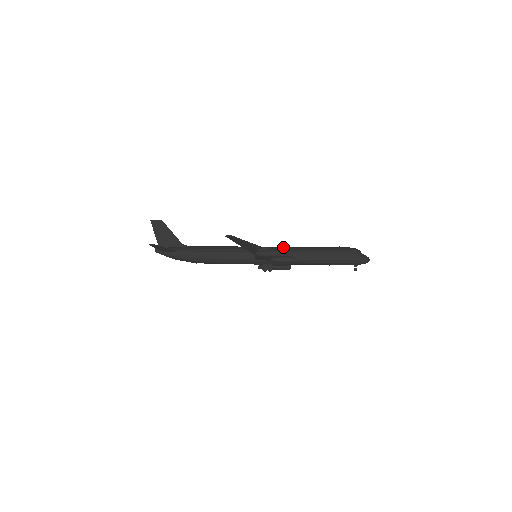
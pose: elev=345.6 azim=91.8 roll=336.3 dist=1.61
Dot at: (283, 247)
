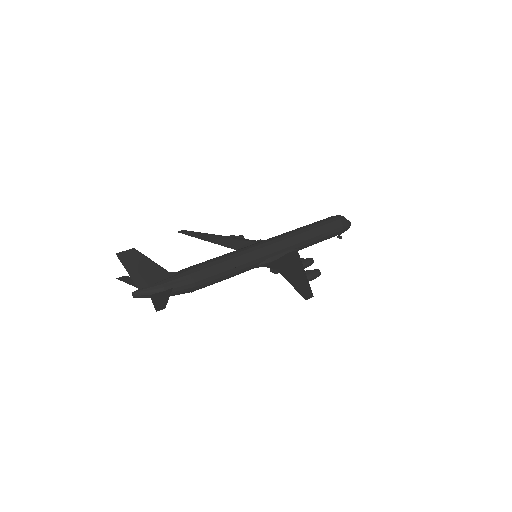
Dot at: (285, 238)
